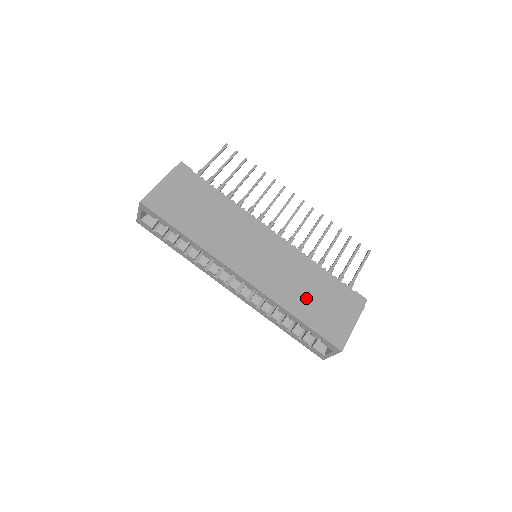
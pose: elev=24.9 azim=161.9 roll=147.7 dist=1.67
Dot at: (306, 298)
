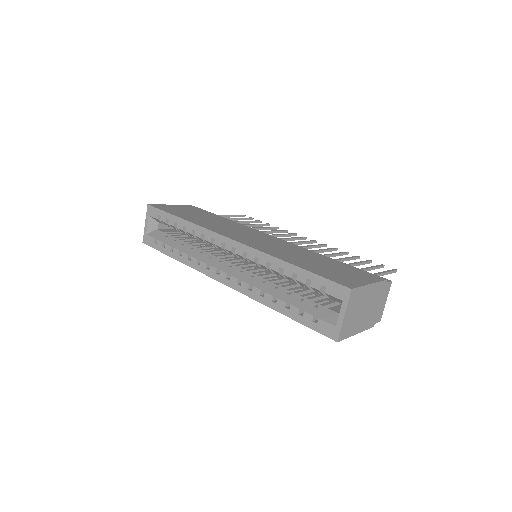
Dot at: (306, 260)
